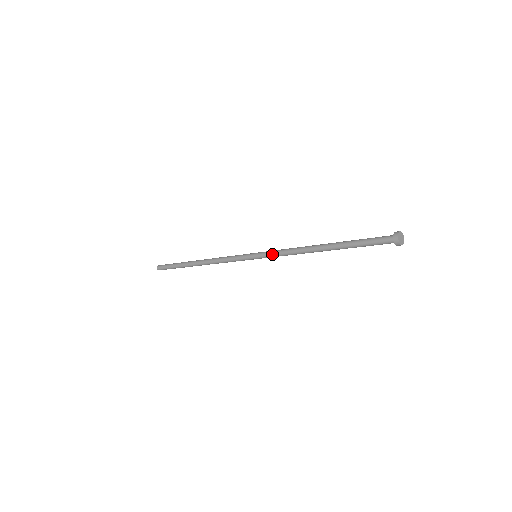
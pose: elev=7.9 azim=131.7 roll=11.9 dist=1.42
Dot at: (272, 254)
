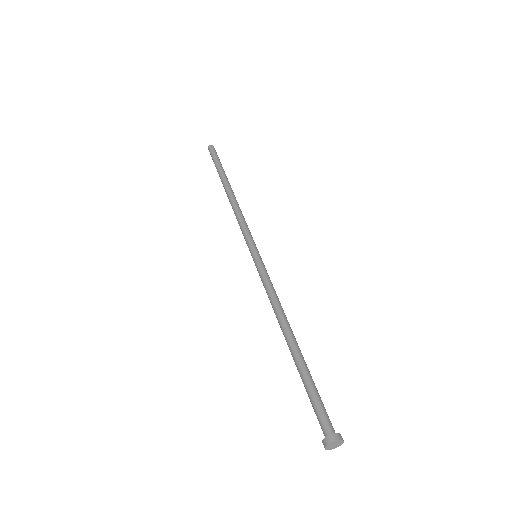
Dot at: (261, 280)
